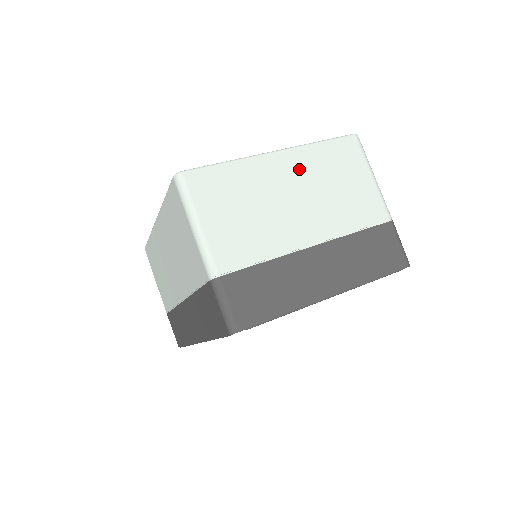
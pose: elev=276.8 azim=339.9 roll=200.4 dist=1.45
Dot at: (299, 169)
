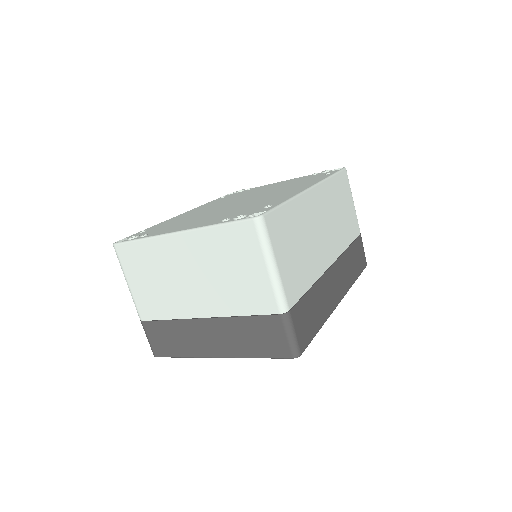
Dot at: (195, 251)
